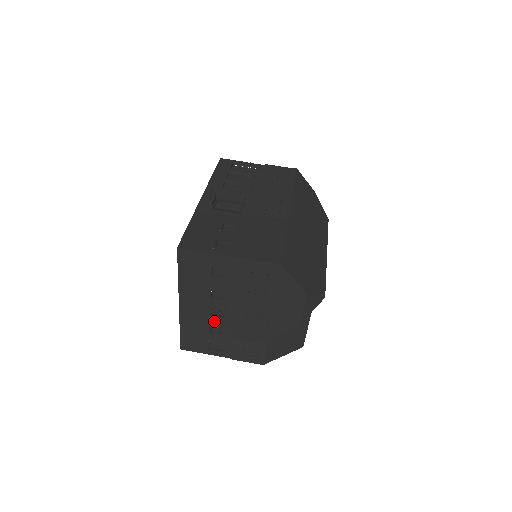
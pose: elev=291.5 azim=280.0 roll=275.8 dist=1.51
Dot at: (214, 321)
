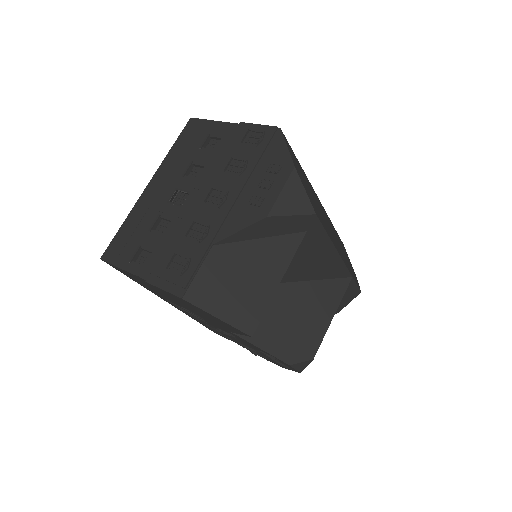
Dot at: (167, 211)
